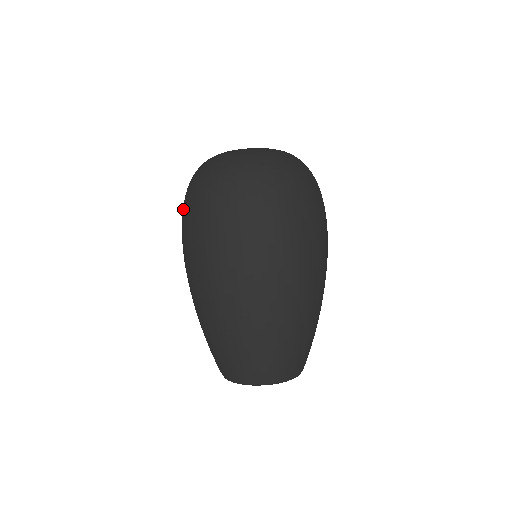
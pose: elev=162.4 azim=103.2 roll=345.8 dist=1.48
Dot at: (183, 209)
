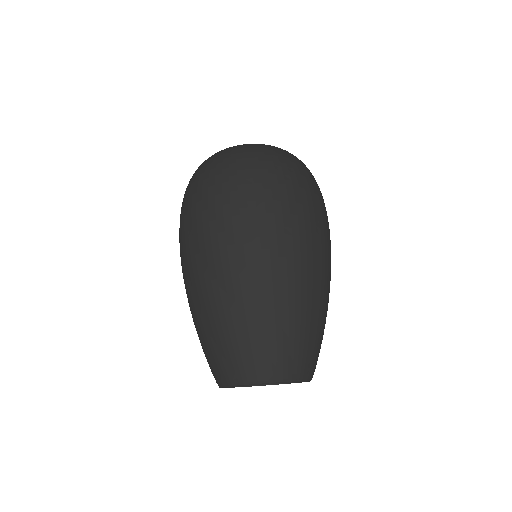
Dot at: occluded
